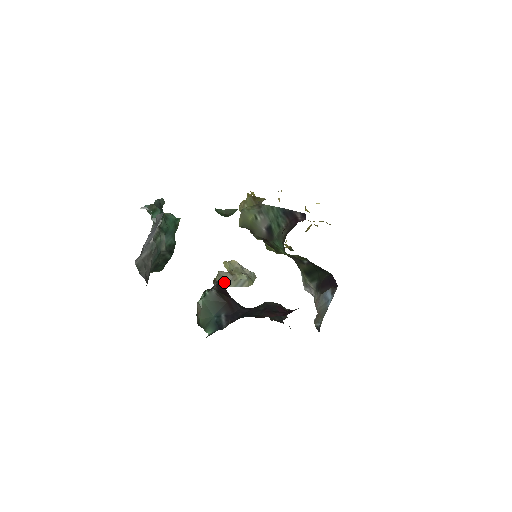
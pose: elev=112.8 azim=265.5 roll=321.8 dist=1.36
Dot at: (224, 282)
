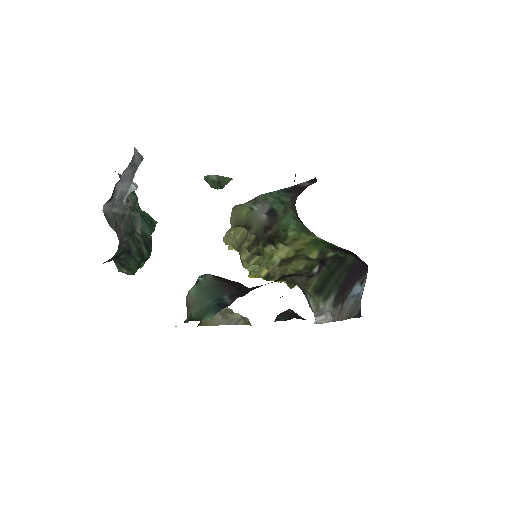
Dot at: (213, 321)
